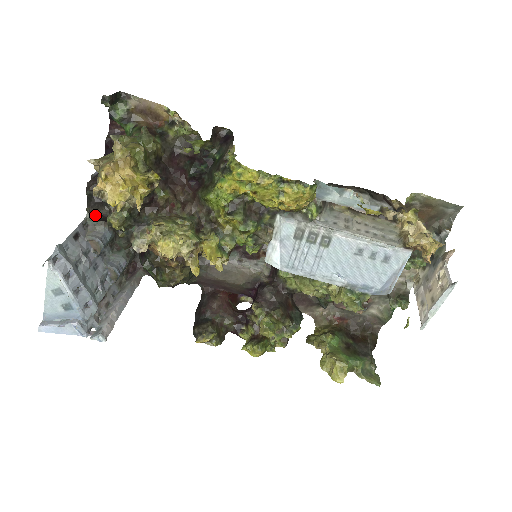
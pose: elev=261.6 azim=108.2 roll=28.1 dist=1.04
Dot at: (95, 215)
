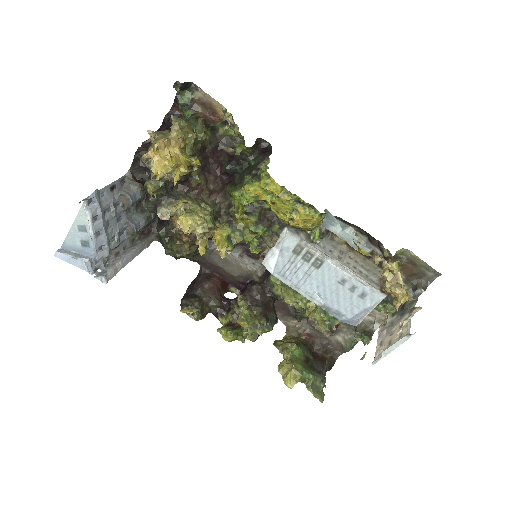
Dot at: (136, 176)
